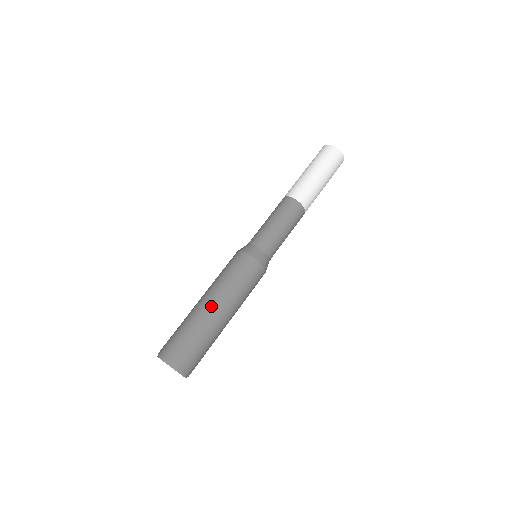
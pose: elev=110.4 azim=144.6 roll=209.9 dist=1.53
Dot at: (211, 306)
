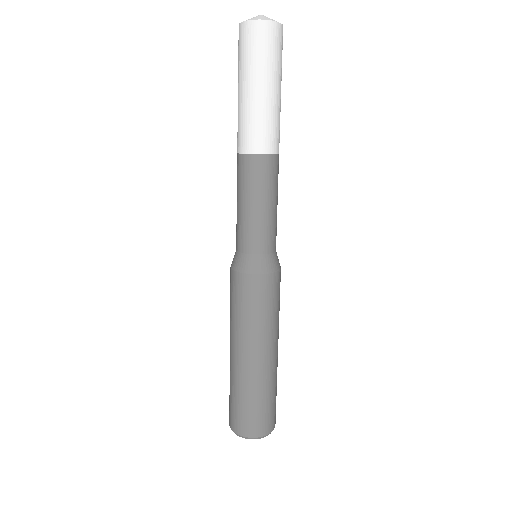
Dot at: (239, 357)
